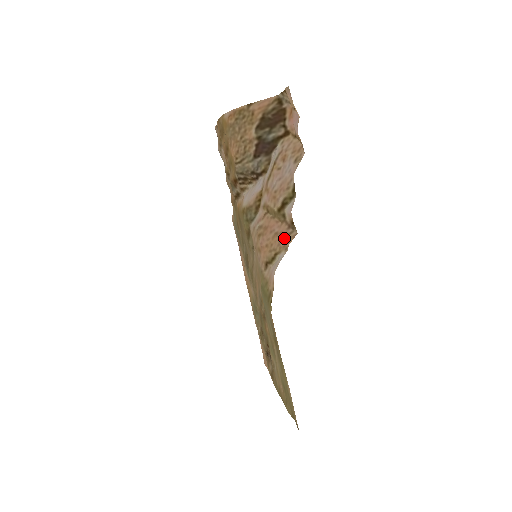
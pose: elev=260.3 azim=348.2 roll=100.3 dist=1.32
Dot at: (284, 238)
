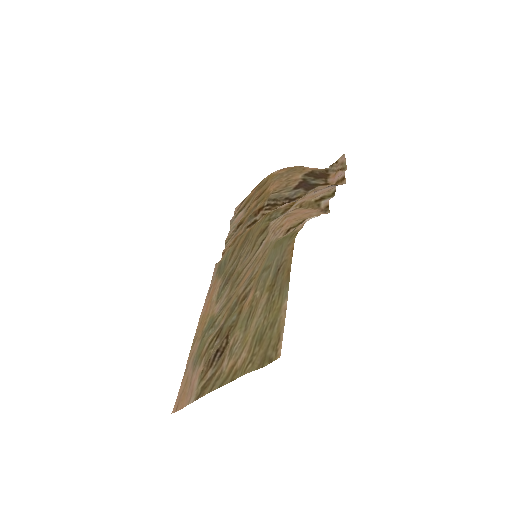
Dot at: (317, 212)
